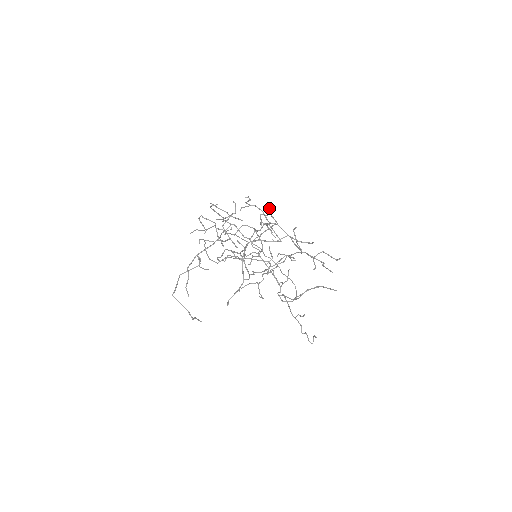
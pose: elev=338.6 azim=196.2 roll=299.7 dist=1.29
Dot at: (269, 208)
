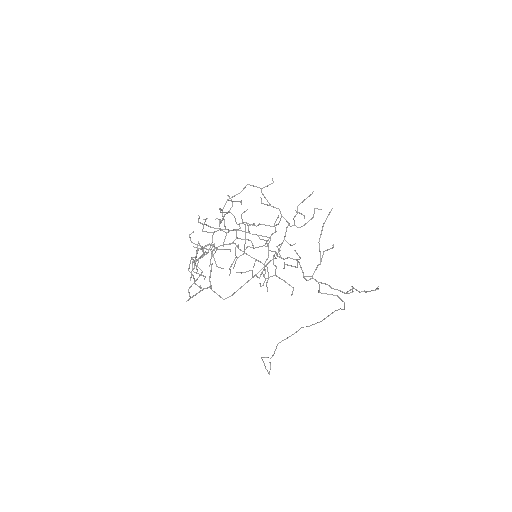
Dot at: (228, 196)
